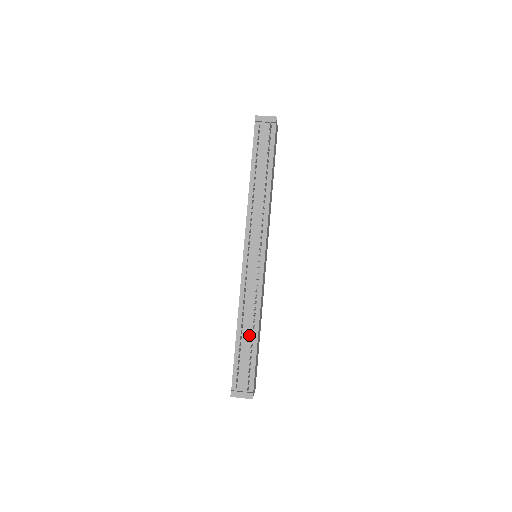
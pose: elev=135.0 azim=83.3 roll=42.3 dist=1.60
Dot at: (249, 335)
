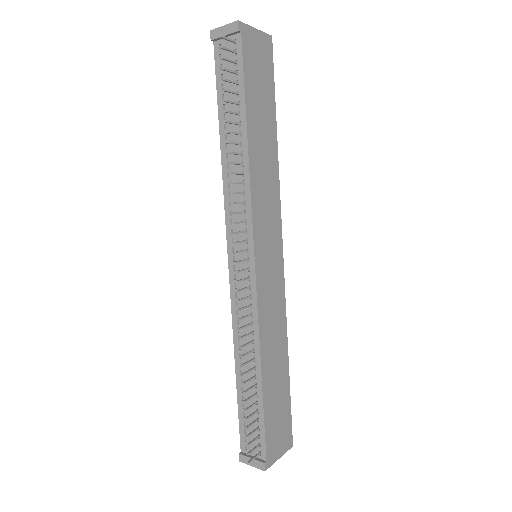
Dot at: occluded
